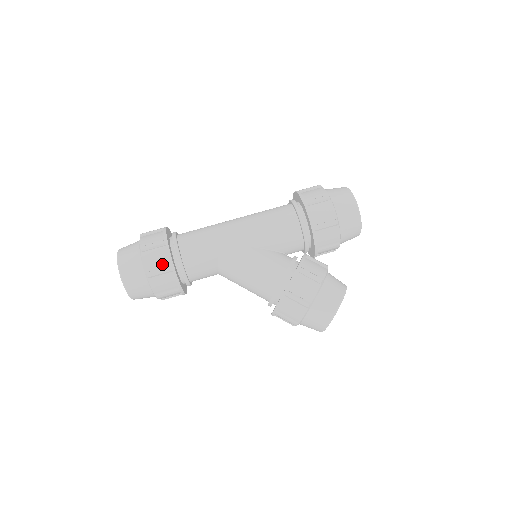
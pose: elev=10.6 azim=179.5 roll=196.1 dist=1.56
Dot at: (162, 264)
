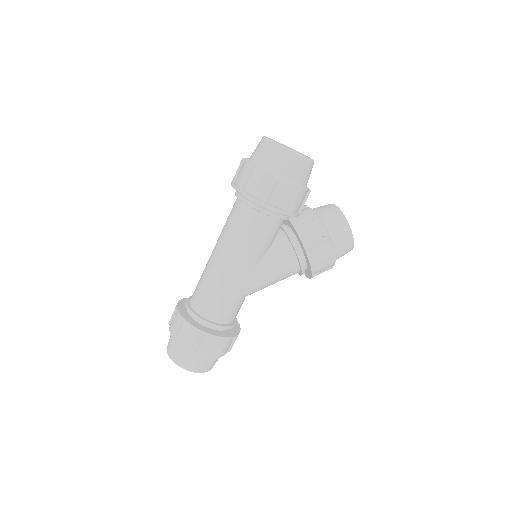
Dot at: (217, 344)
